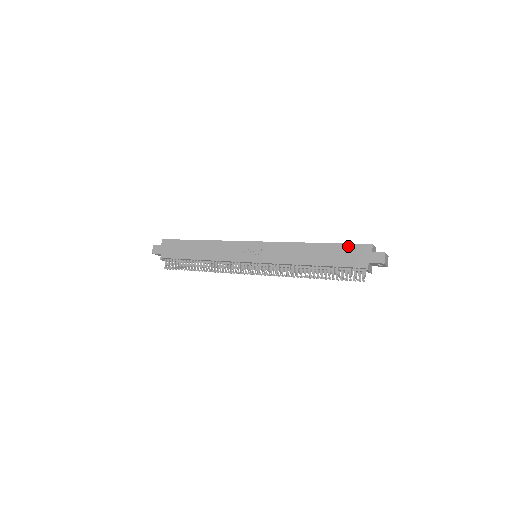
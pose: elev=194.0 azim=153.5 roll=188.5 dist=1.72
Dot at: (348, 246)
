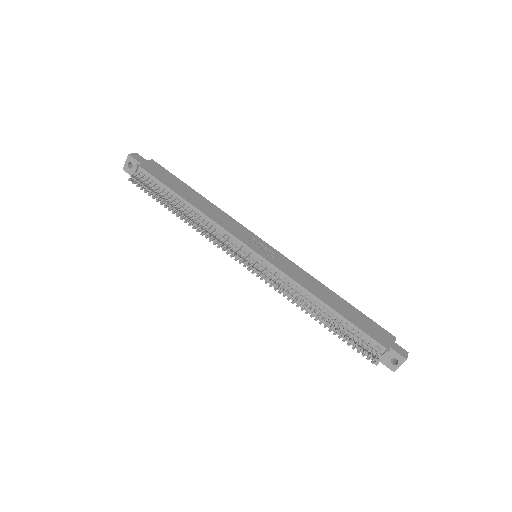
Dot at: (371, 320)
